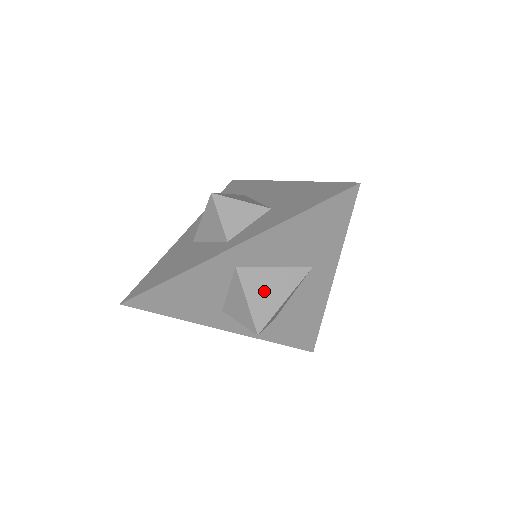
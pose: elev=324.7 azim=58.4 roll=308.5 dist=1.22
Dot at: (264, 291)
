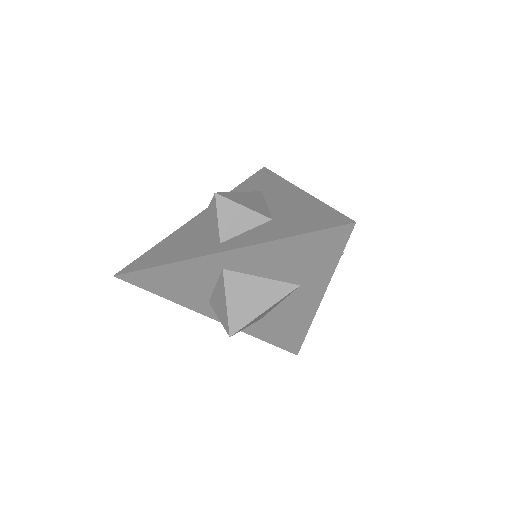
Dot at: (246, 298)
